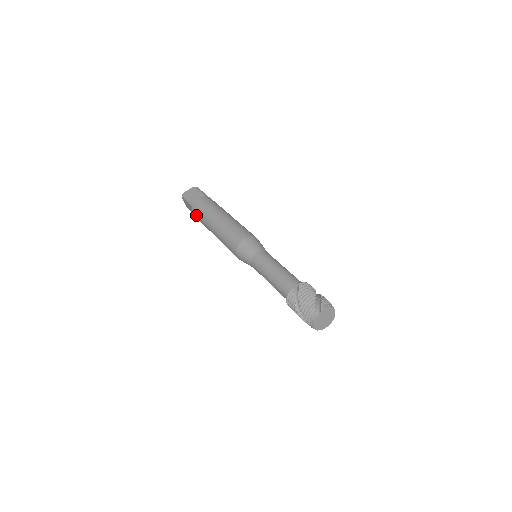
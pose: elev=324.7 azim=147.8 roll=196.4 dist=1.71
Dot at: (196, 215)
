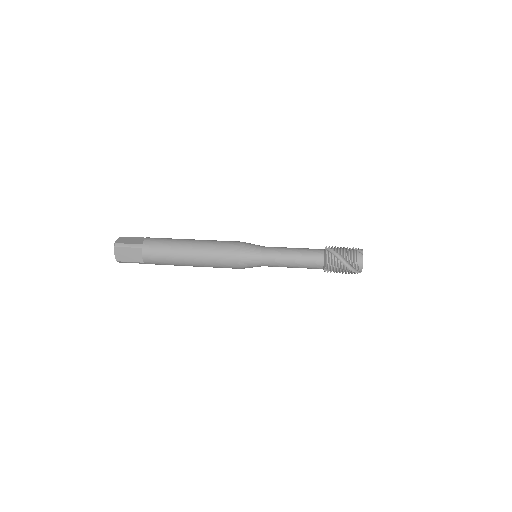
Dot at: (152, 254)
